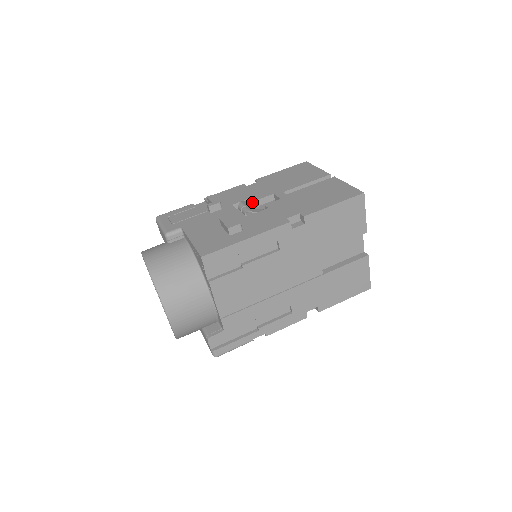
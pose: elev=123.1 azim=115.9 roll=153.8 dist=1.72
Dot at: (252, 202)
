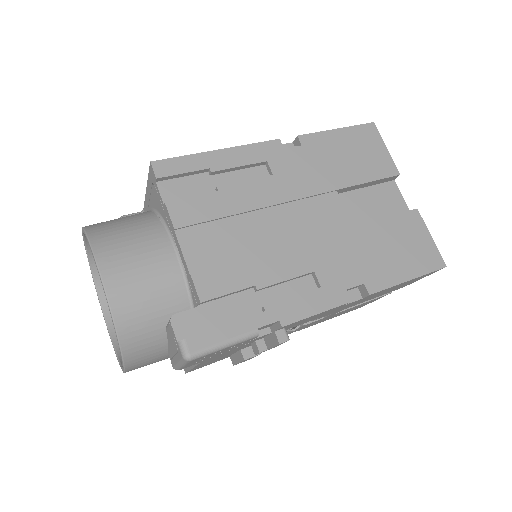
Dot at: occluded
